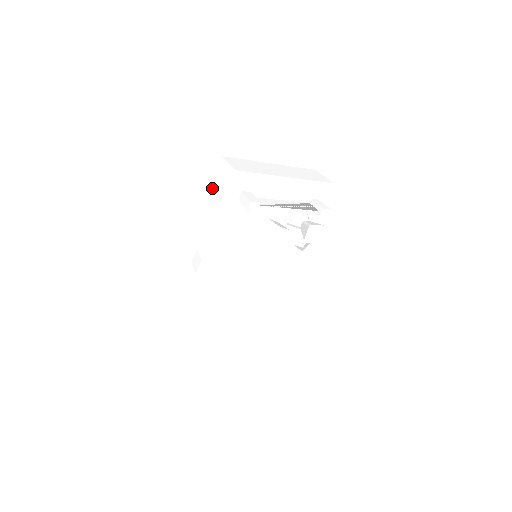
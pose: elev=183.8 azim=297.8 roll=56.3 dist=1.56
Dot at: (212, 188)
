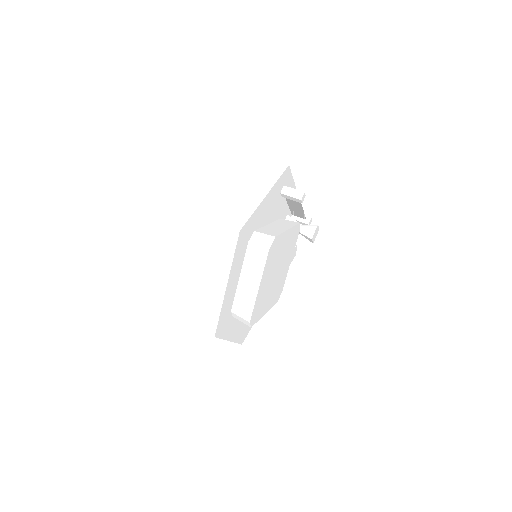
Dot at: (269, 176)
